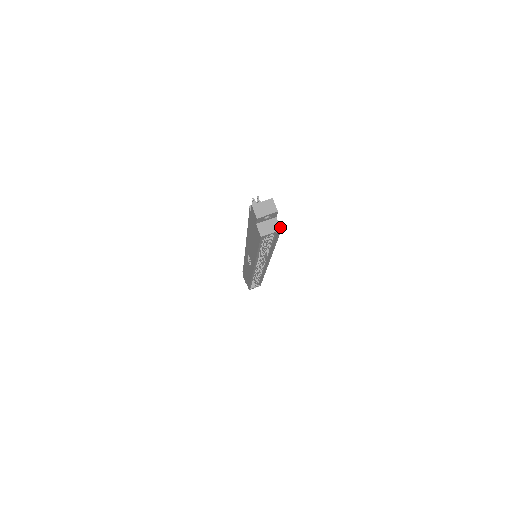
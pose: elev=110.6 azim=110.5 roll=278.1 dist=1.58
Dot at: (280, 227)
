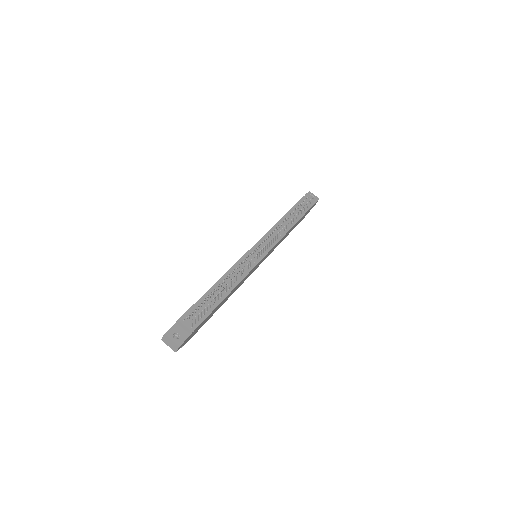
Dot at: occluded
